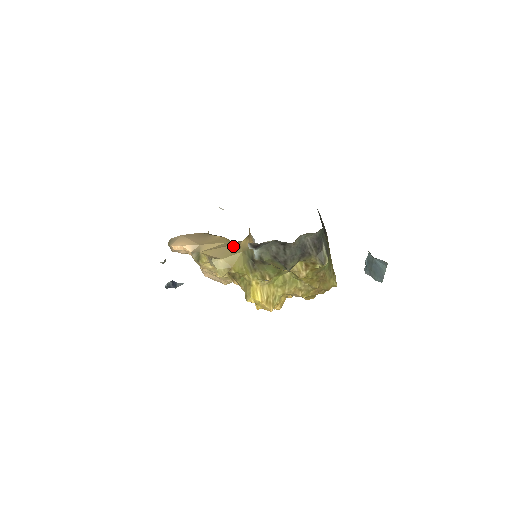
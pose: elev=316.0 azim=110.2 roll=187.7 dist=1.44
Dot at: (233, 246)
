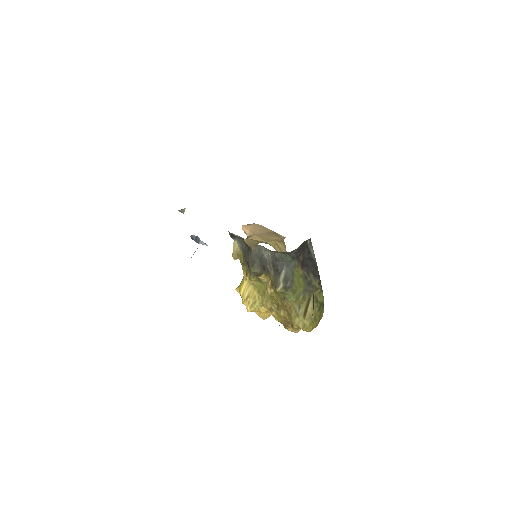
Dot at: (256, 242)
